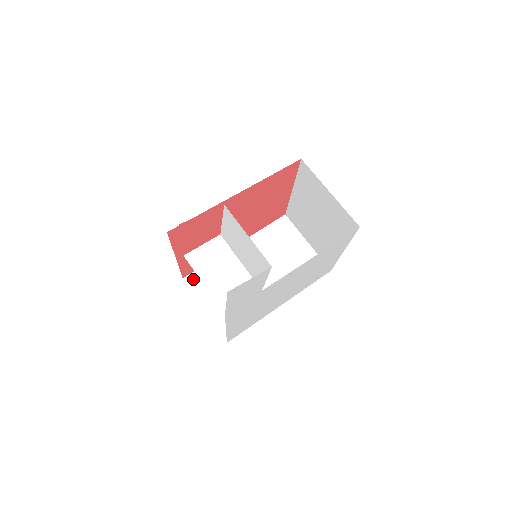
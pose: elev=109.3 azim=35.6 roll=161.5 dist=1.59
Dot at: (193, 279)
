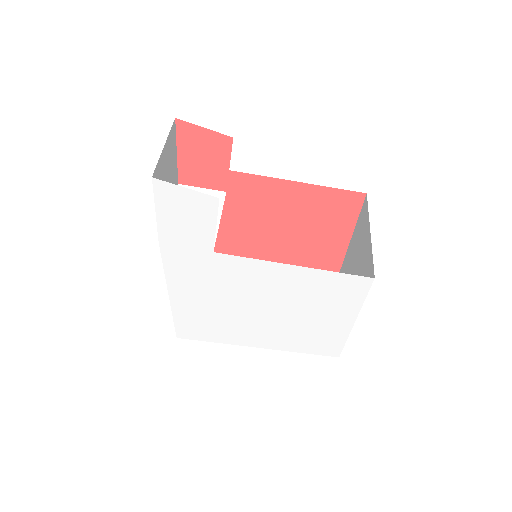
Dot at: occluded
